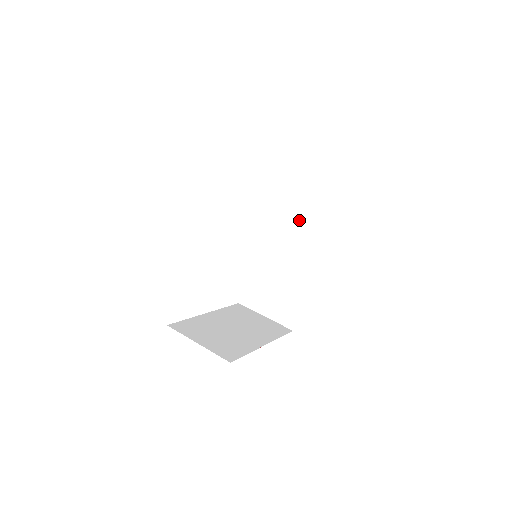
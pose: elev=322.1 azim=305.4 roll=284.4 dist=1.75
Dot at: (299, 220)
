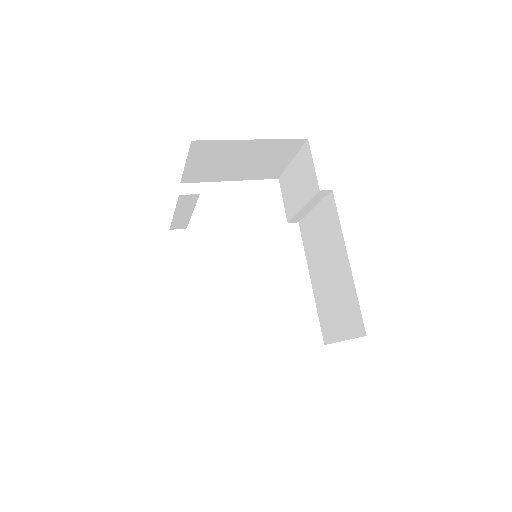
Dot at: (306, 202)
